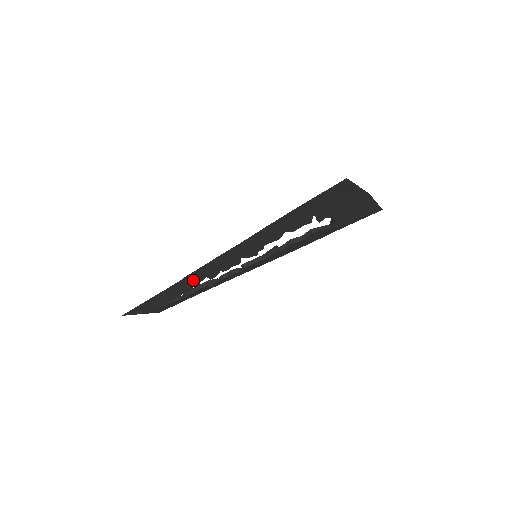
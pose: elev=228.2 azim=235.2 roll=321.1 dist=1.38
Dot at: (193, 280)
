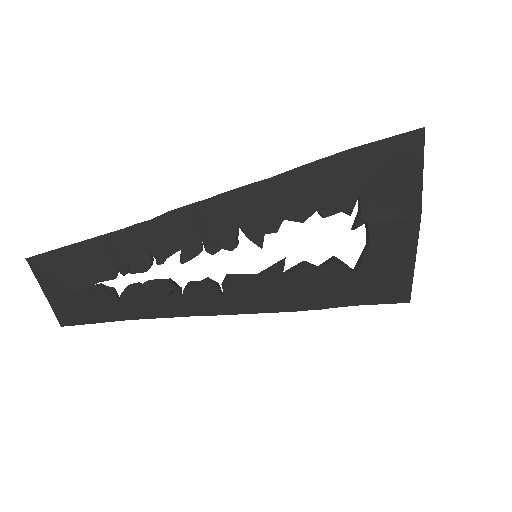
Dot at: (164, 240)
